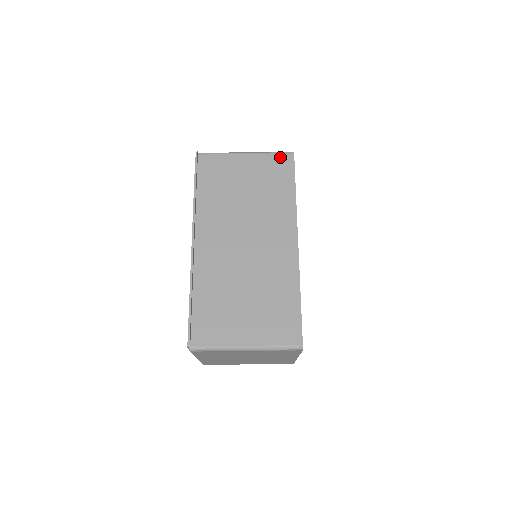
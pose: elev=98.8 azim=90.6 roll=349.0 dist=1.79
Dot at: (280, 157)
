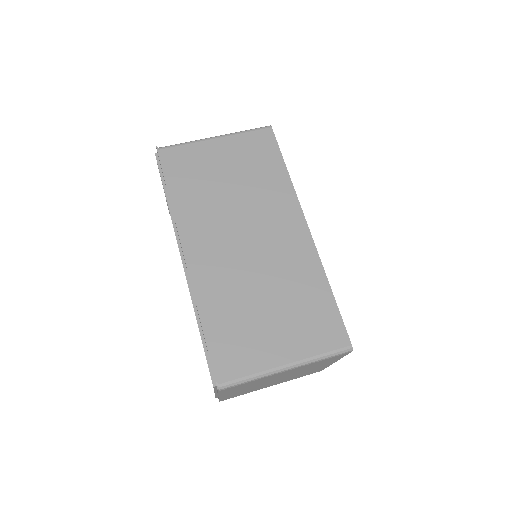
Dot at: (257, 134)
